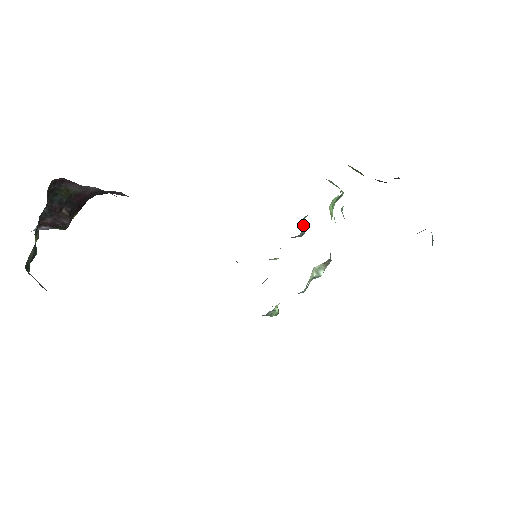
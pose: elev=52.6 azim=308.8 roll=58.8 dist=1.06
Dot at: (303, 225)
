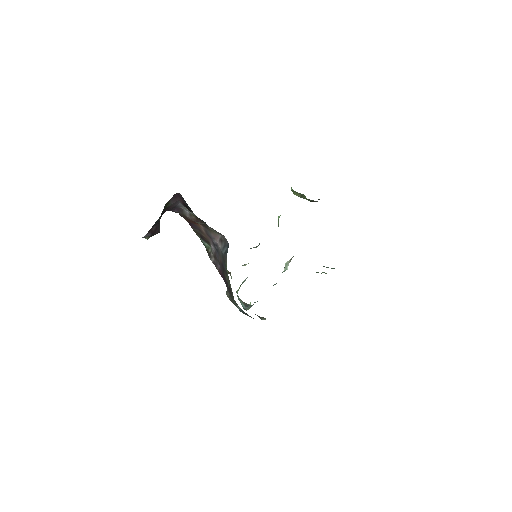
Dot at: occluded
